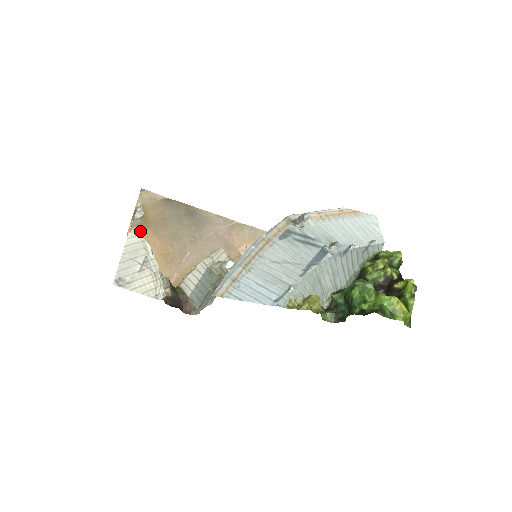
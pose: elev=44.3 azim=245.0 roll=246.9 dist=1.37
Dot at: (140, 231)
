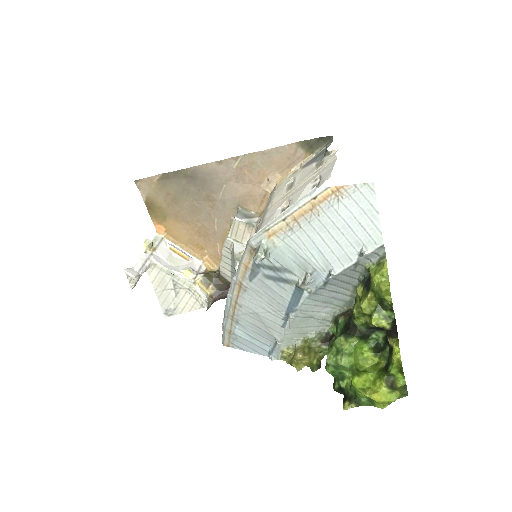
Dot at: (153, 261)
